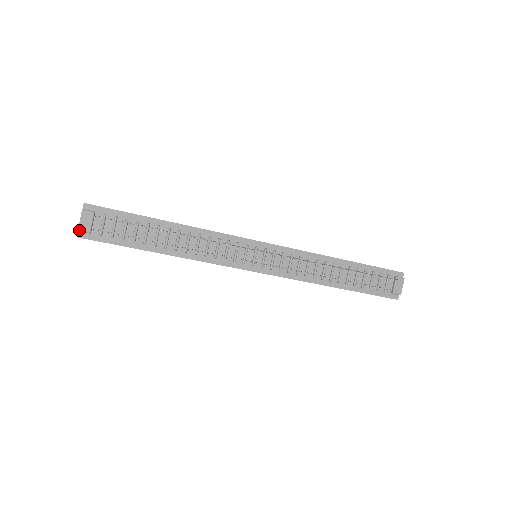
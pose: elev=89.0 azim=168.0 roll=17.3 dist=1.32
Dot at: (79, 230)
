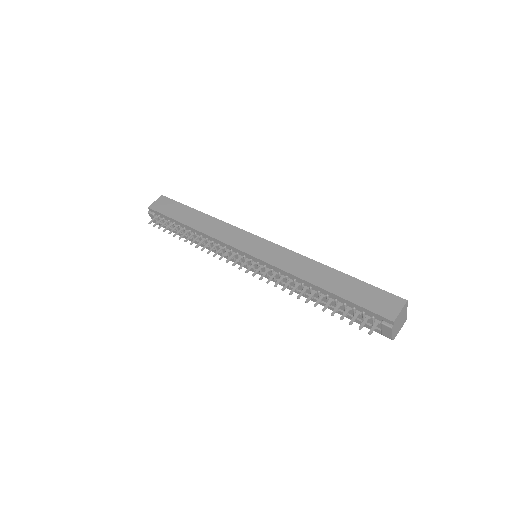
Dot at: occluded
